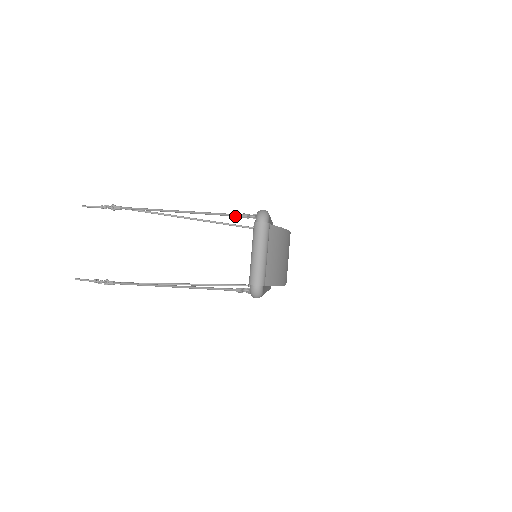
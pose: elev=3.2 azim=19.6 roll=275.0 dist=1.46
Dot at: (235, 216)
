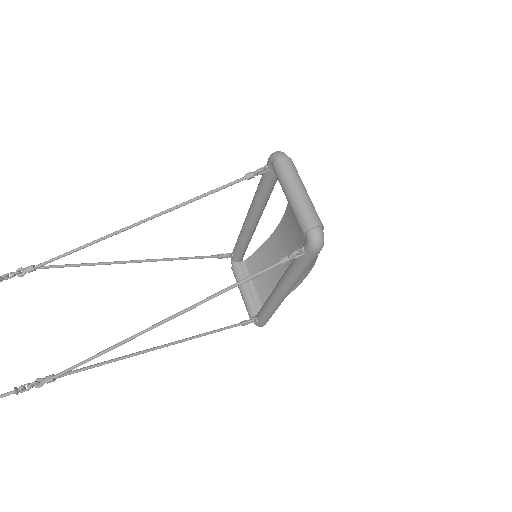
Dot at: (234, 183)
